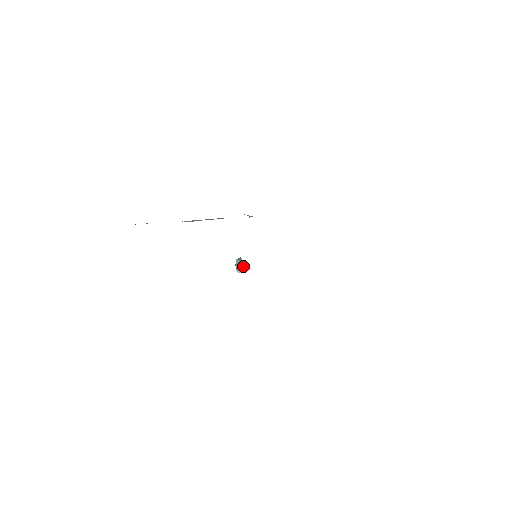
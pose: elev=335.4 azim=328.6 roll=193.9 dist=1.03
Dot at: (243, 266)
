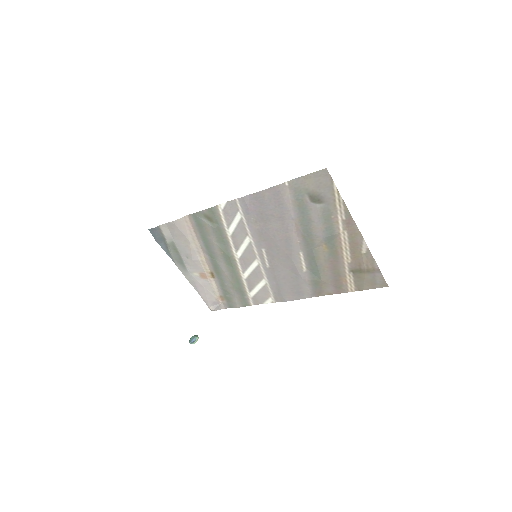
Dot at: (197, 340)
